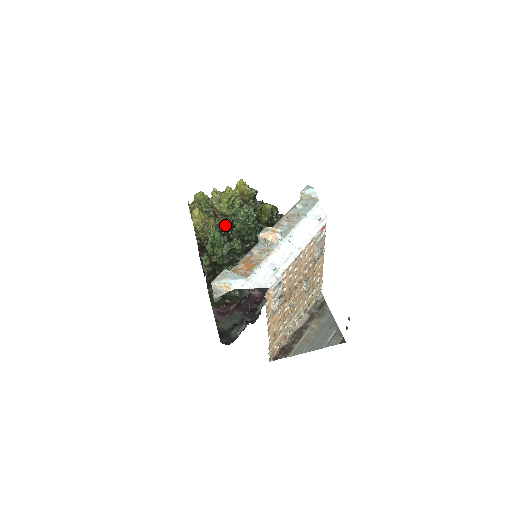
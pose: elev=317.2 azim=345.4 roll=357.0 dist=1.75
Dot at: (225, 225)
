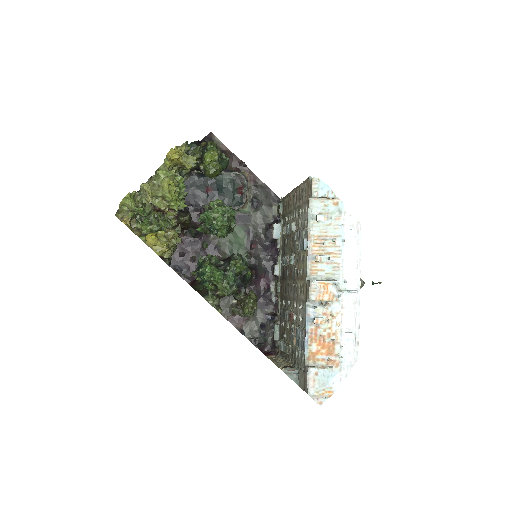
Dot at: (186, 223)
